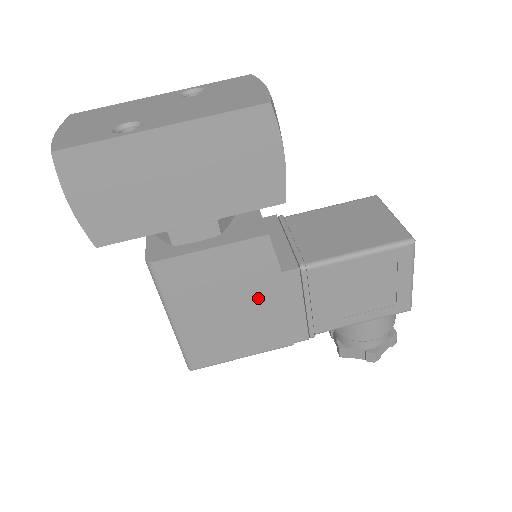
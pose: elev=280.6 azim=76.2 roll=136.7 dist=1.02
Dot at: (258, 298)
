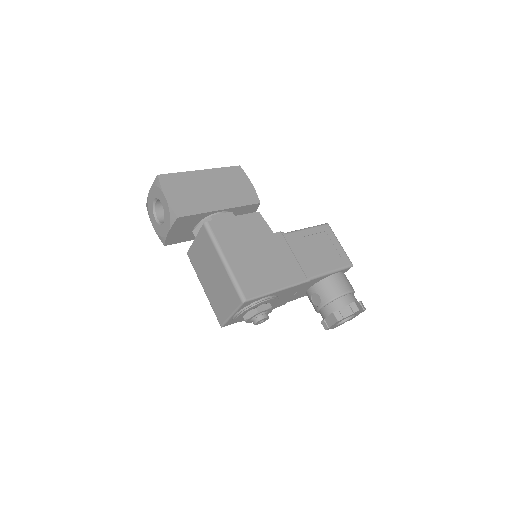
Dot at: (267, 247)
